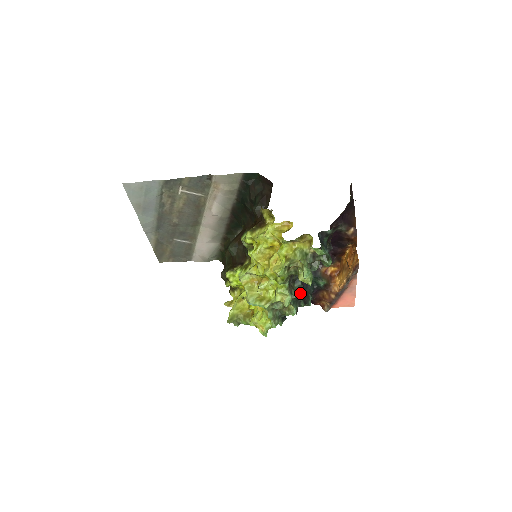
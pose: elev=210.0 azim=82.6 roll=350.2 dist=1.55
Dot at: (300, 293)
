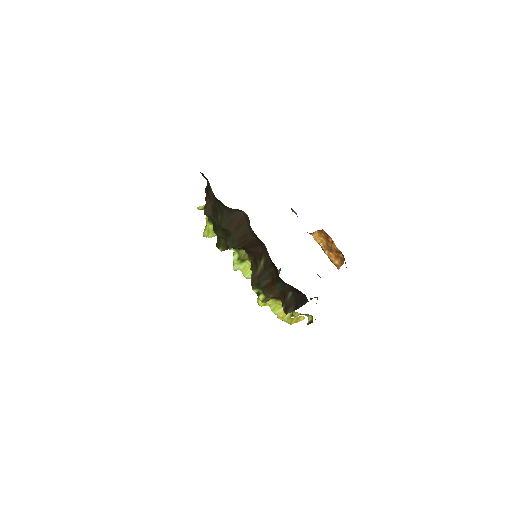
Dot at: occluded
